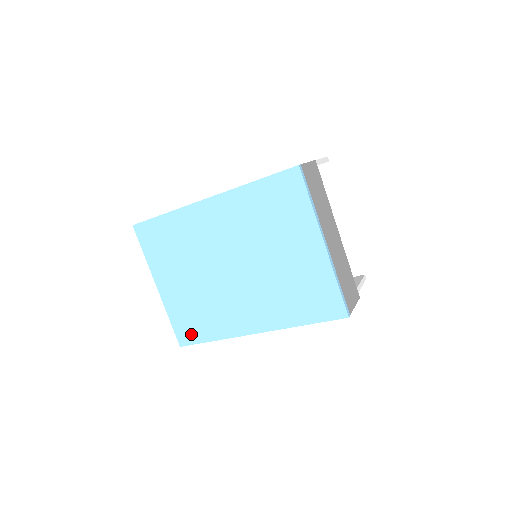
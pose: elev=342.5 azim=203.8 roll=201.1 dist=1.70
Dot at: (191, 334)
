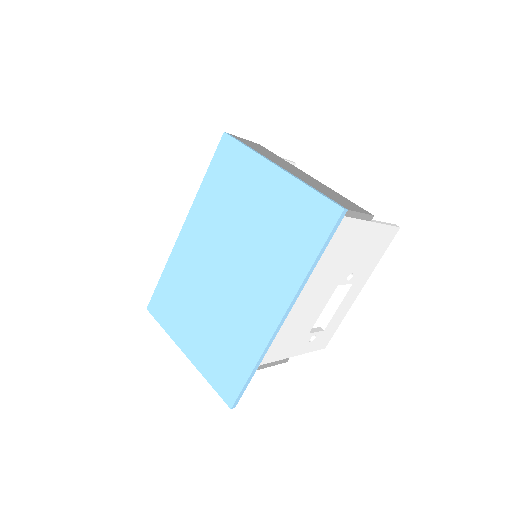
Dot at: (232, 381)
